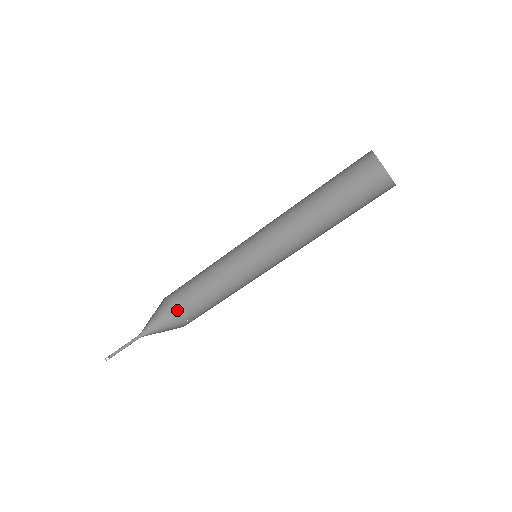
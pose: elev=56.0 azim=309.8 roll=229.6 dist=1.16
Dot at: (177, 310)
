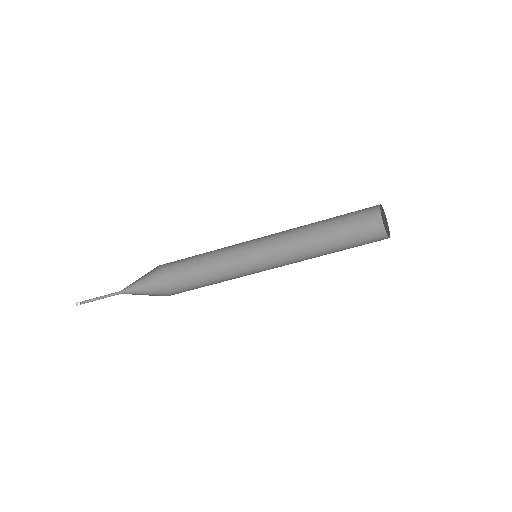
Dot at: (163, 280)
